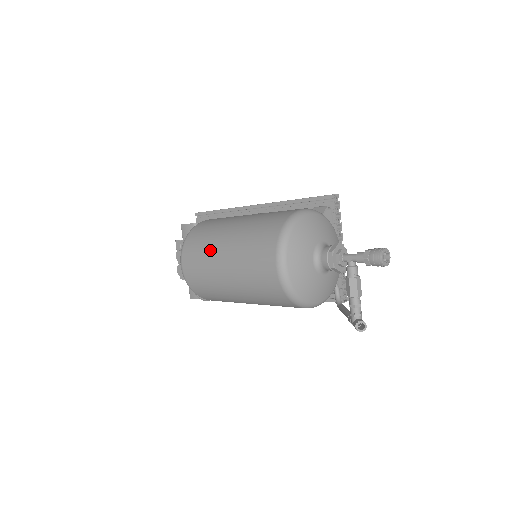
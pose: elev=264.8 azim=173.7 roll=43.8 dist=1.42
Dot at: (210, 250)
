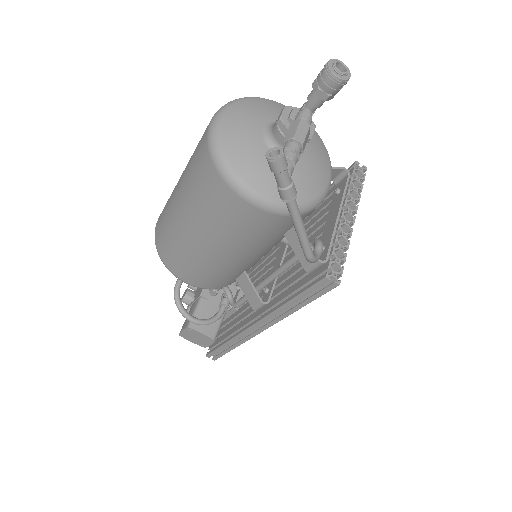
Dot at: occluded
